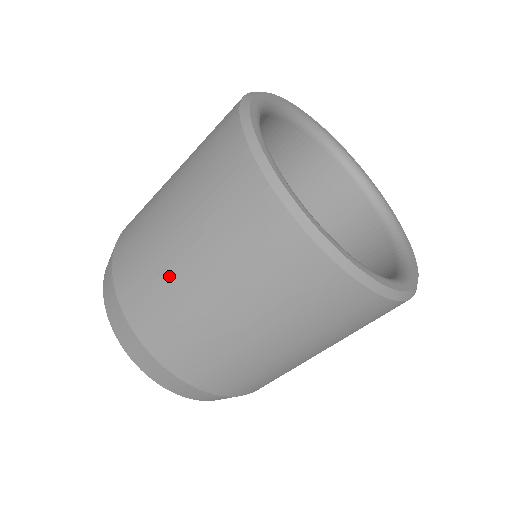
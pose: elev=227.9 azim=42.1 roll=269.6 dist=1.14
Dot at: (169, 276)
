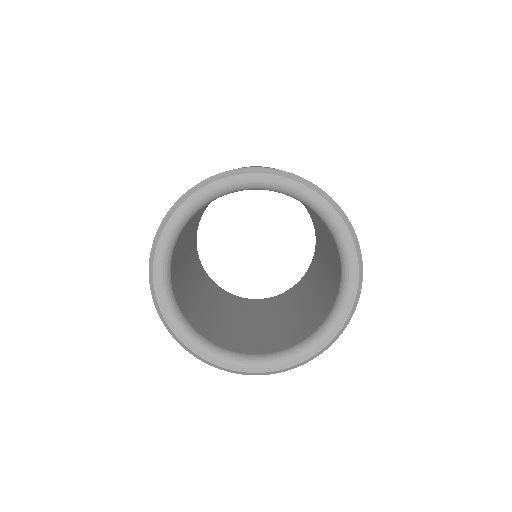
Dot at: occluded
